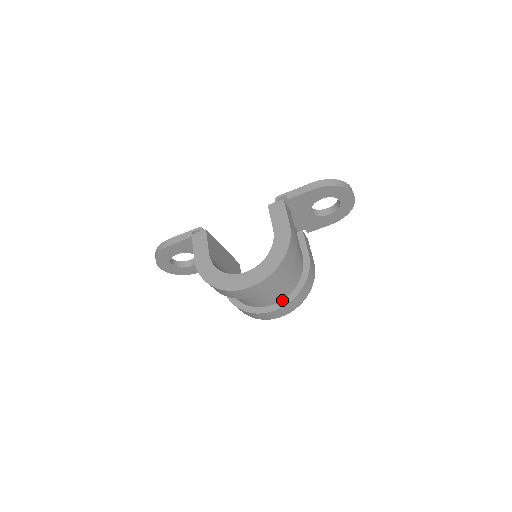
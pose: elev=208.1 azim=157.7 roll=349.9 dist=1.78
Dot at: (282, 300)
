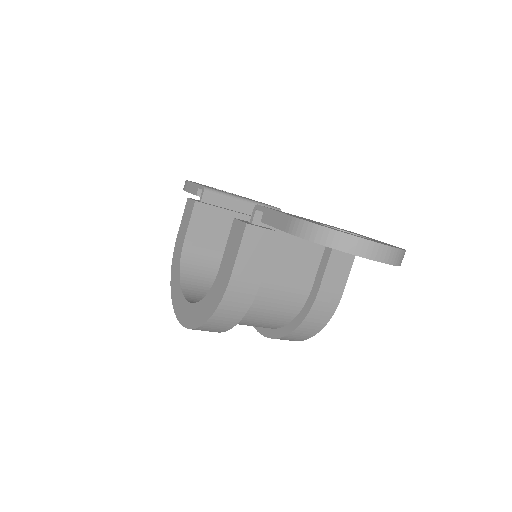
Dot at: (269, 328)
